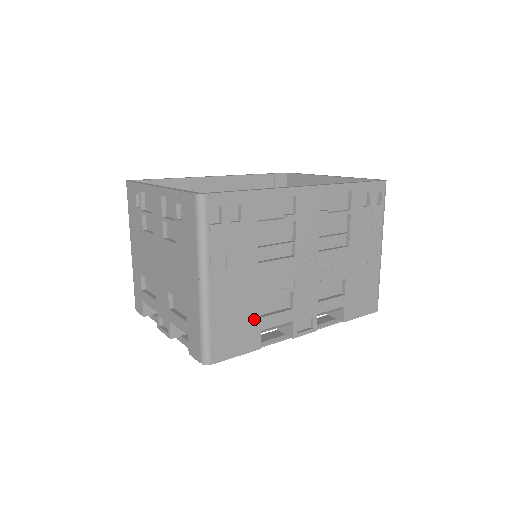
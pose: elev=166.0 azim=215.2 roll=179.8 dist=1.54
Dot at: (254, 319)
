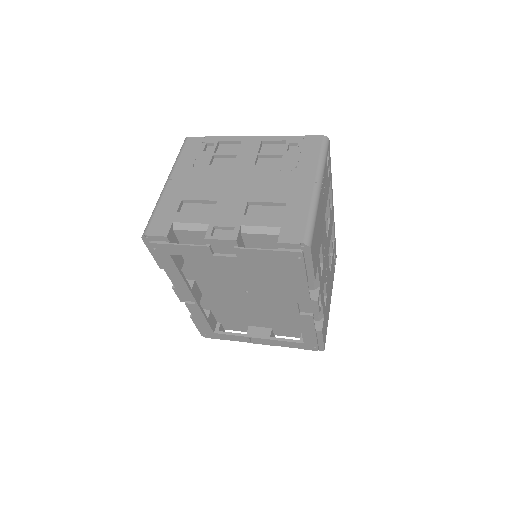
Dot at: (318, 251)
